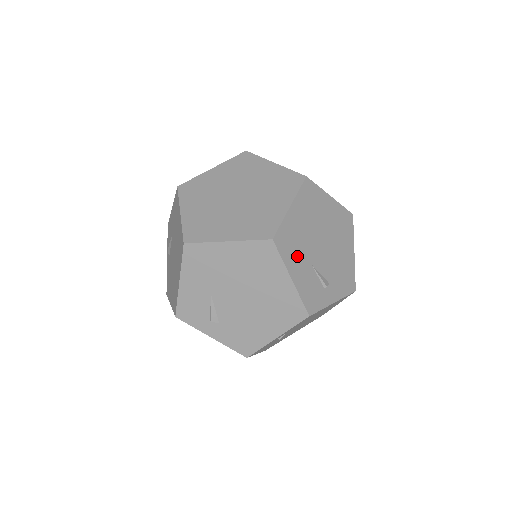
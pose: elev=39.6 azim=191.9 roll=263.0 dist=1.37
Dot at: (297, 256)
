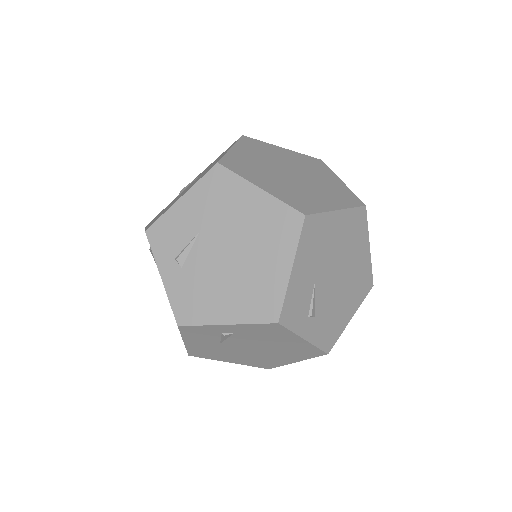
Dot at: occluded
